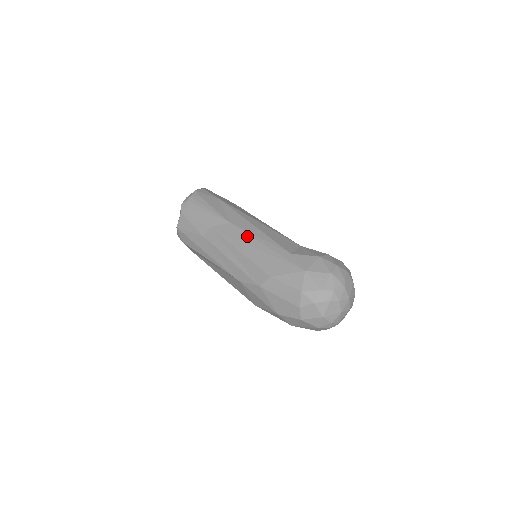
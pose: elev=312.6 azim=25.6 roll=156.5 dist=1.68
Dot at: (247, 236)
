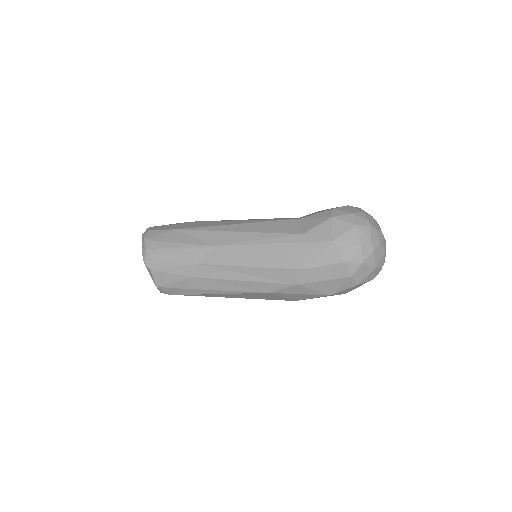
Dot at: (243, 247)
